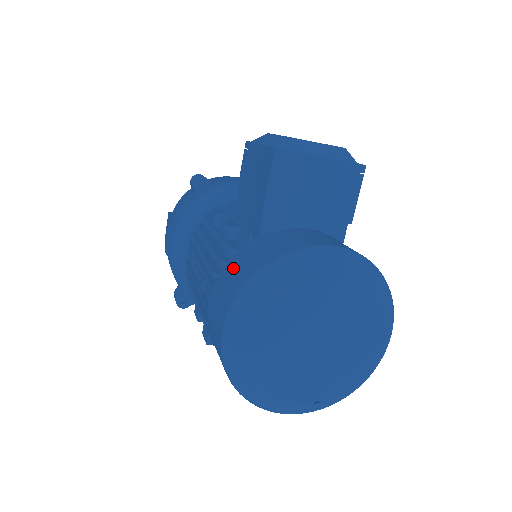
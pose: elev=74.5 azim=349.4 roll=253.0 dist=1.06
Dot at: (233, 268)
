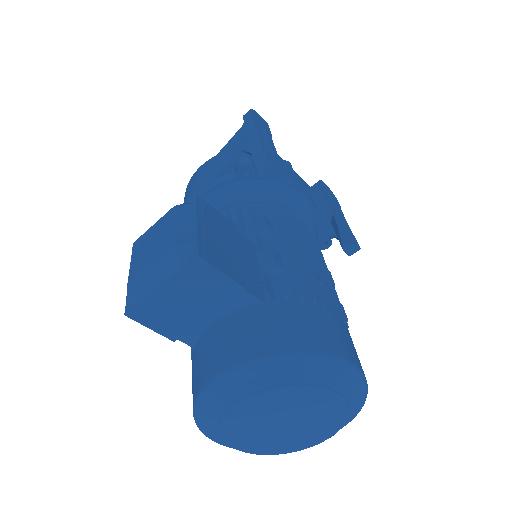
Dot at: occluded
